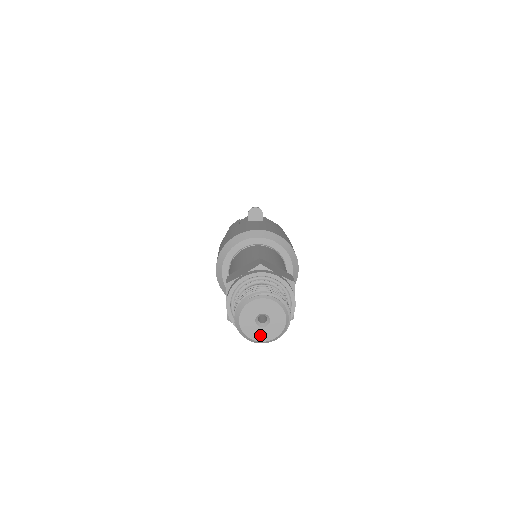
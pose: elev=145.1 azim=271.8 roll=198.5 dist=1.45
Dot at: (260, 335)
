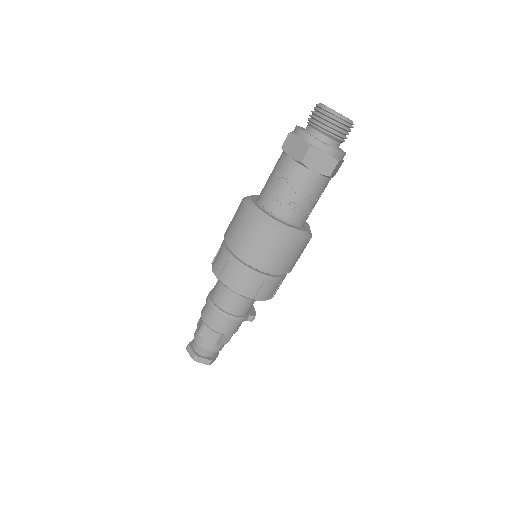
Dot at: (344, 116)
